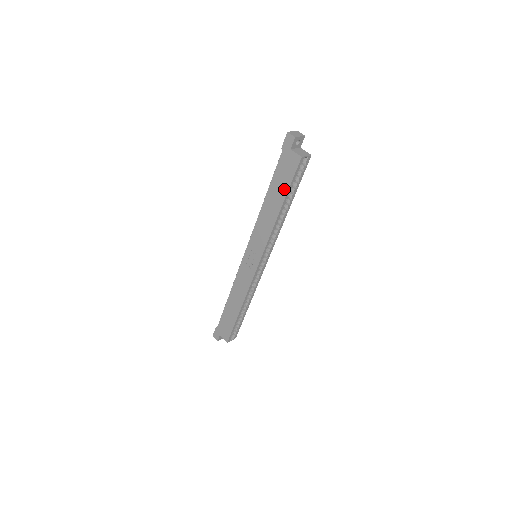
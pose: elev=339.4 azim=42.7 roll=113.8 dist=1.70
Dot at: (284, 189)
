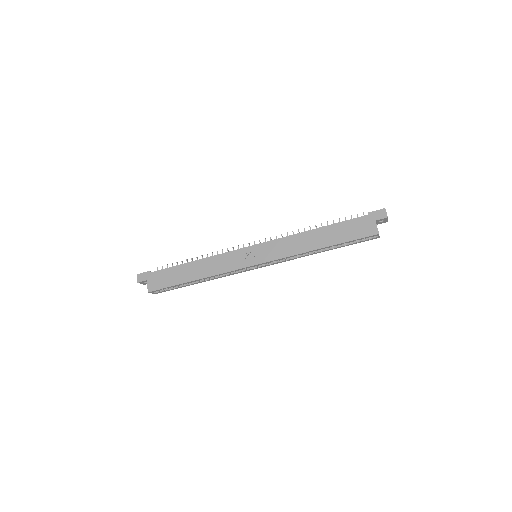
Dot at: (341, 239)
